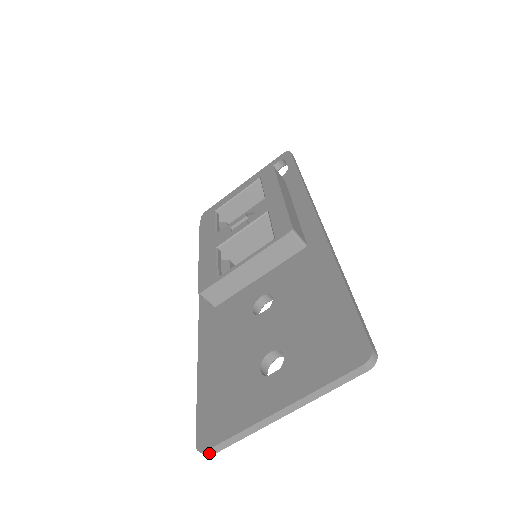
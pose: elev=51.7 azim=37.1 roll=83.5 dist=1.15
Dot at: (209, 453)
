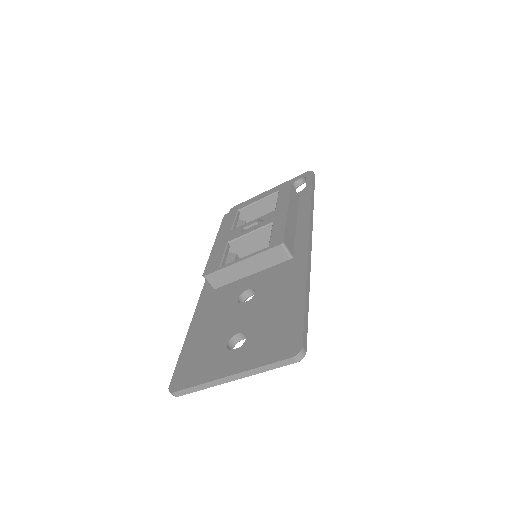
Dot at: (176, 394)
